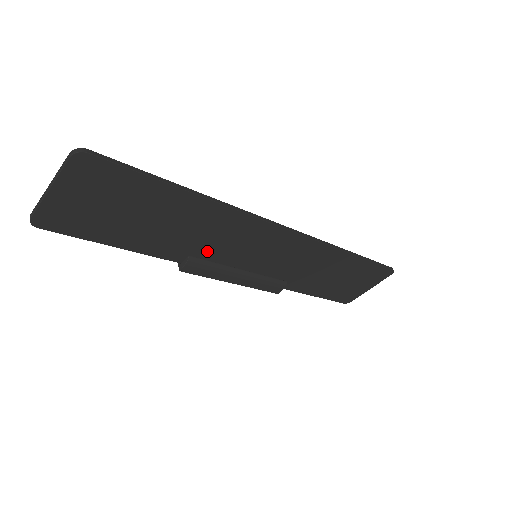
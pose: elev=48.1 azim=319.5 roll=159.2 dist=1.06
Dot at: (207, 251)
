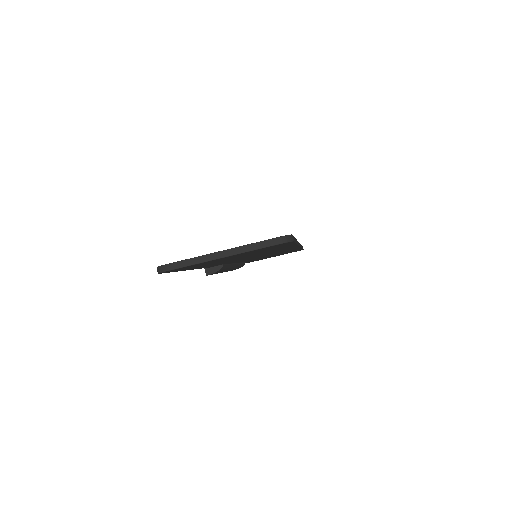
Dot at: occluded
